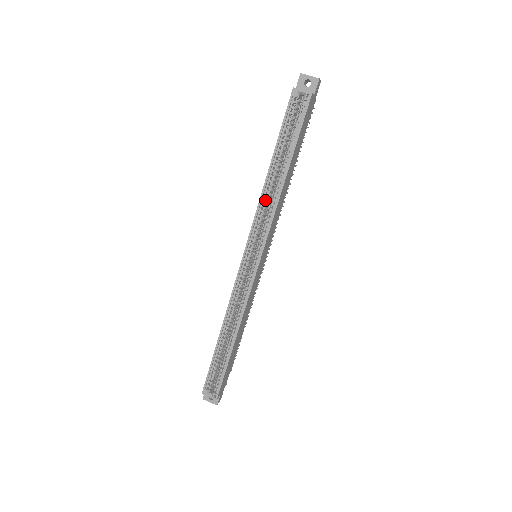
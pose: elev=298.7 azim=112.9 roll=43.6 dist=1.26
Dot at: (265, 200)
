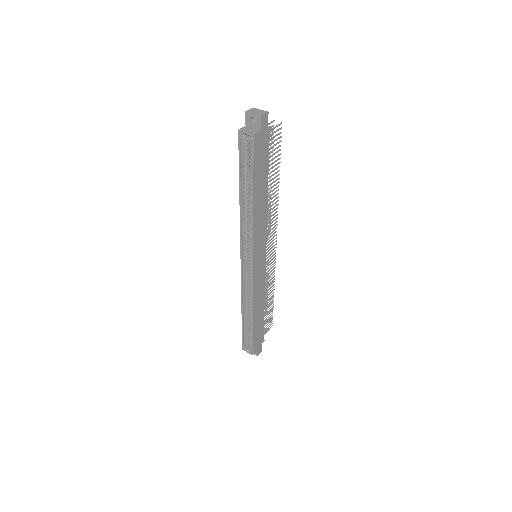
Dot at: (245, 220)
